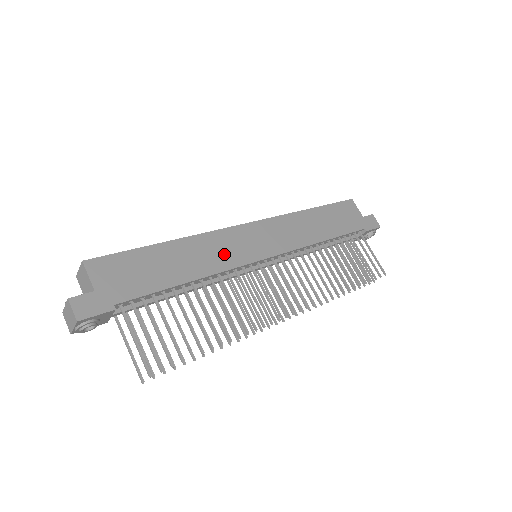
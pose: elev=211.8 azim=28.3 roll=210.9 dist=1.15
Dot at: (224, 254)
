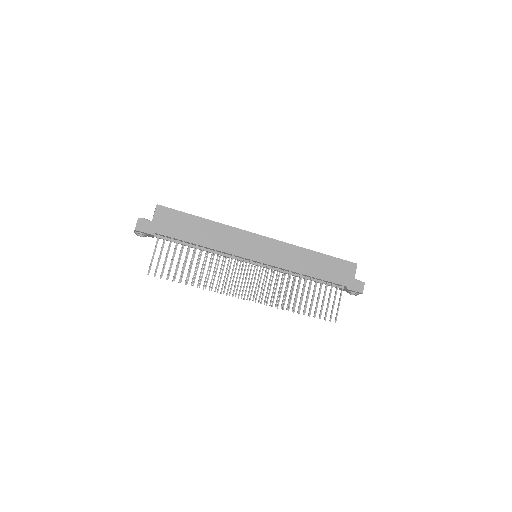
Dot at: (232, 244)
